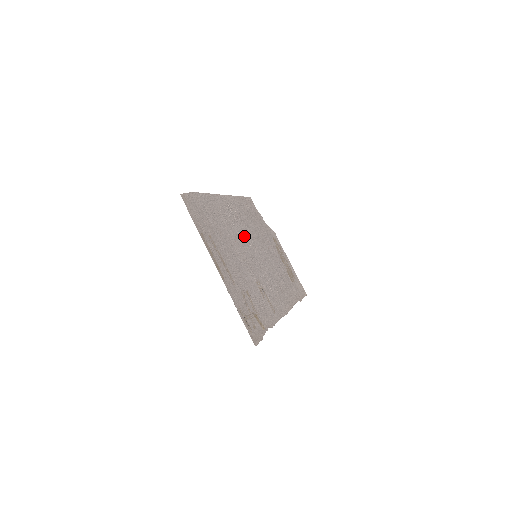
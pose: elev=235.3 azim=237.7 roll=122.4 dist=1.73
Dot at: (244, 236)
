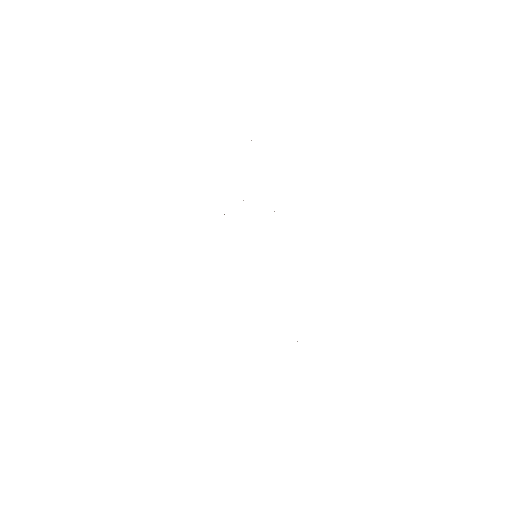
Dot at: occluded
